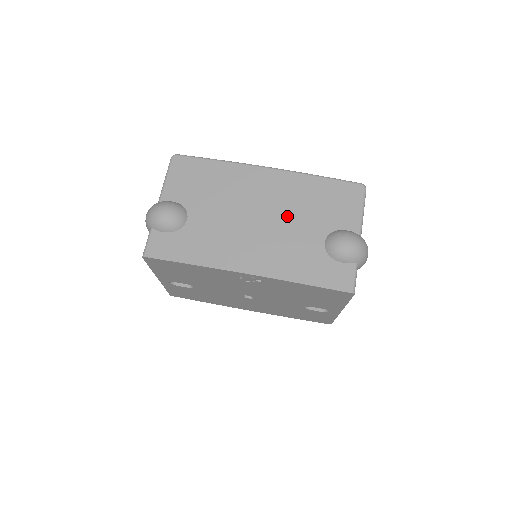
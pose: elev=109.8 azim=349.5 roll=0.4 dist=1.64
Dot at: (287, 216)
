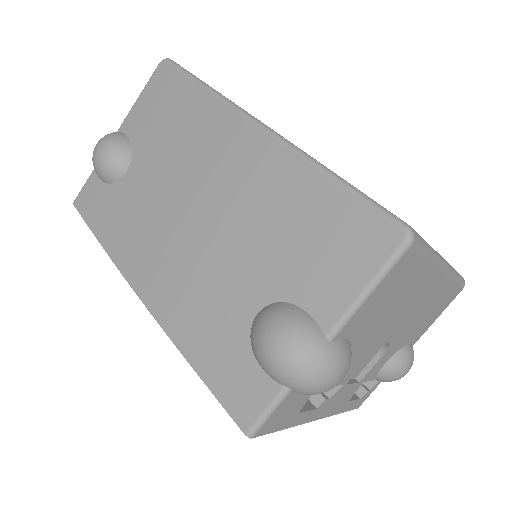
Dot at: (231, 230)
